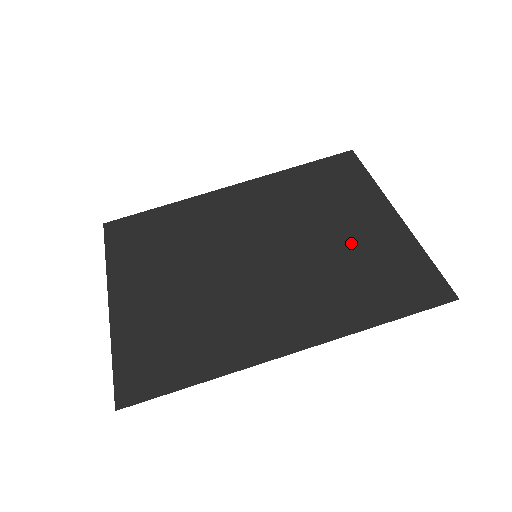
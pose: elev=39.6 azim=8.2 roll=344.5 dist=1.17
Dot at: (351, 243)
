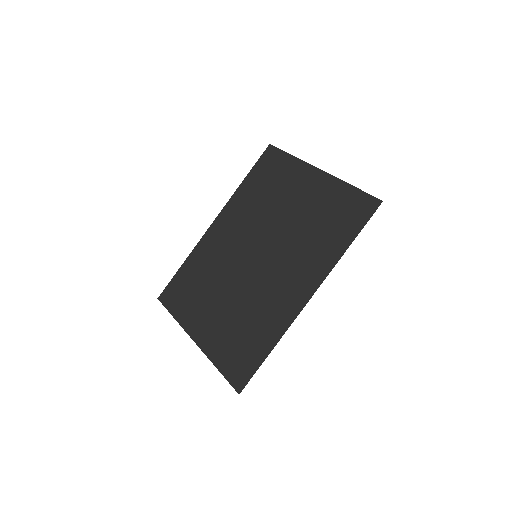
Dot at: (304, 209)
